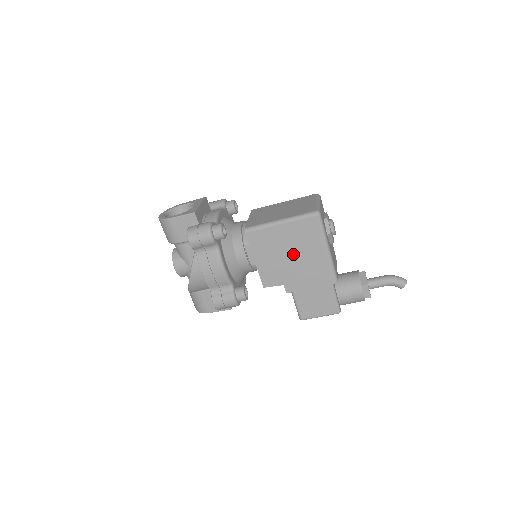
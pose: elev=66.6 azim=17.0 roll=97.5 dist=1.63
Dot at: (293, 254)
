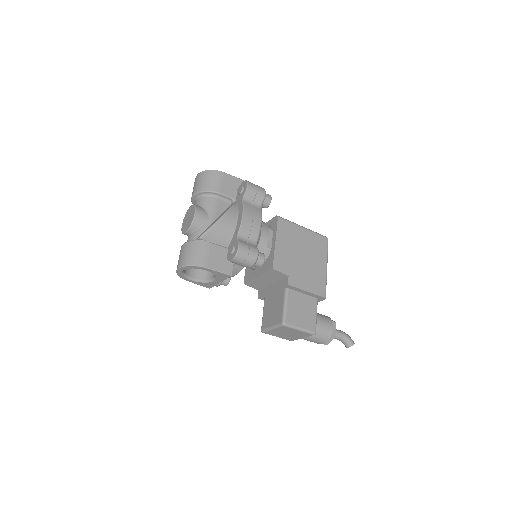
Dot at: (304, 255)
